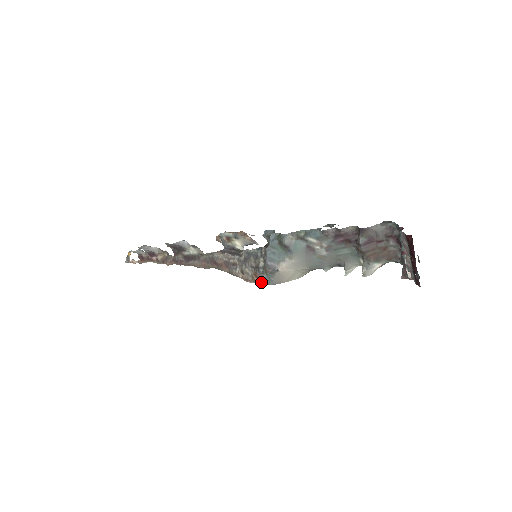
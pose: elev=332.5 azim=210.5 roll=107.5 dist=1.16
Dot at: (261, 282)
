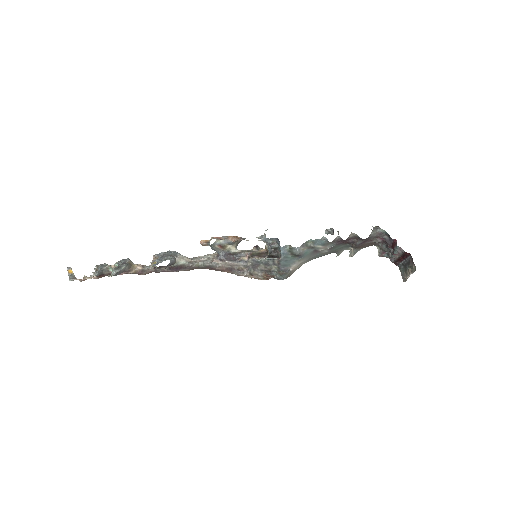
Dot at: occluded
